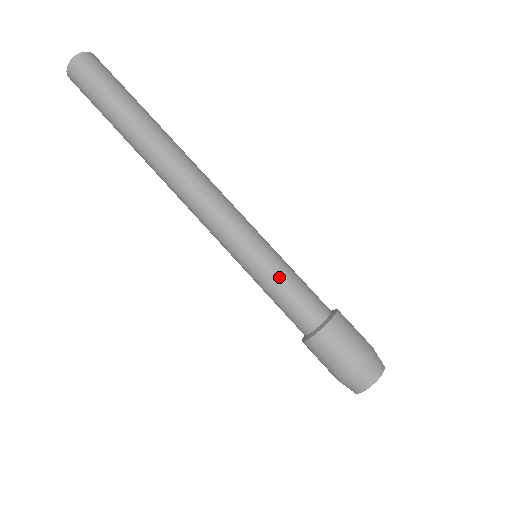
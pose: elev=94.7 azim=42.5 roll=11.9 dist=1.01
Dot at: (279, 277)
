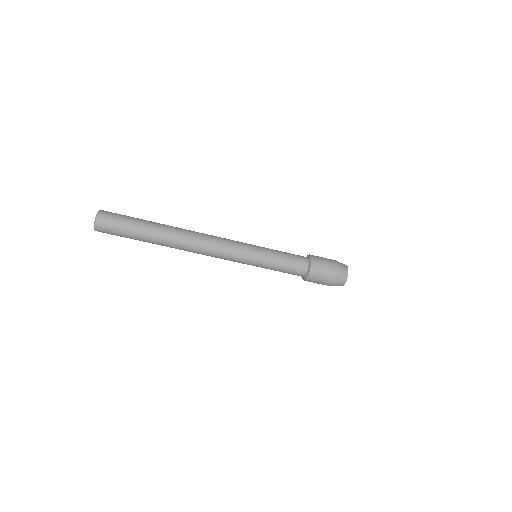
Dot at: (276, 256)
